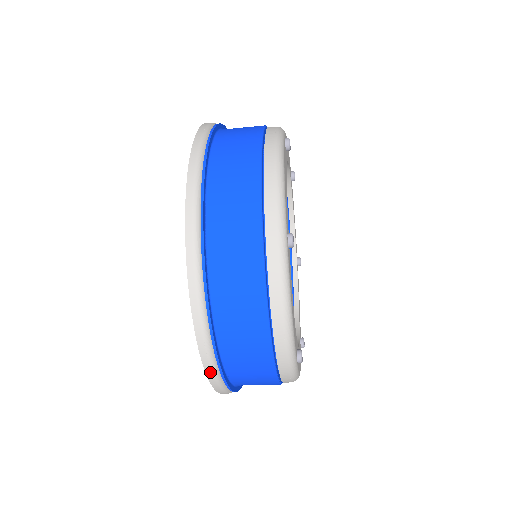
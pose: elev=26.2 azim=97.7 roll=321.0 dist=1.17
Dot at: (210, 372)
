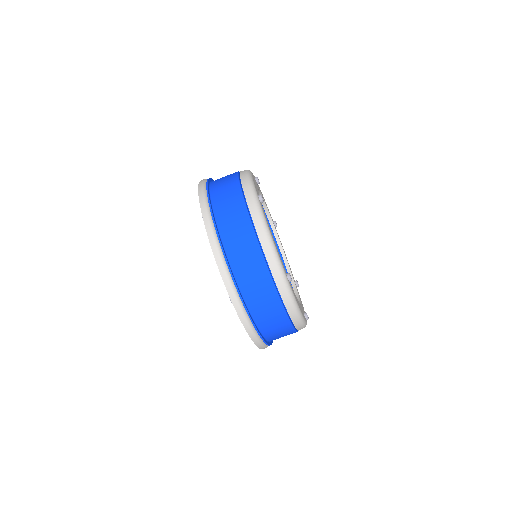
Dot at: (201, 194)
